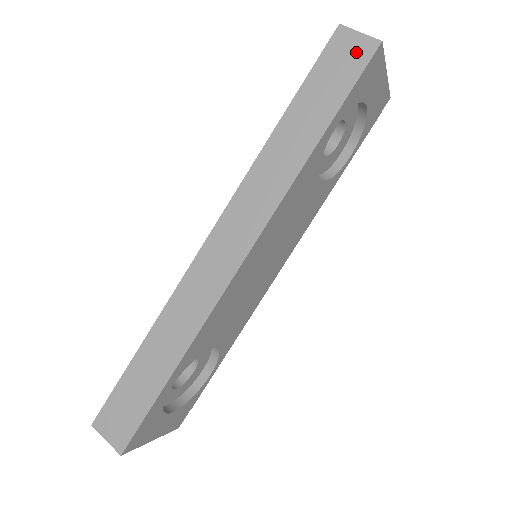
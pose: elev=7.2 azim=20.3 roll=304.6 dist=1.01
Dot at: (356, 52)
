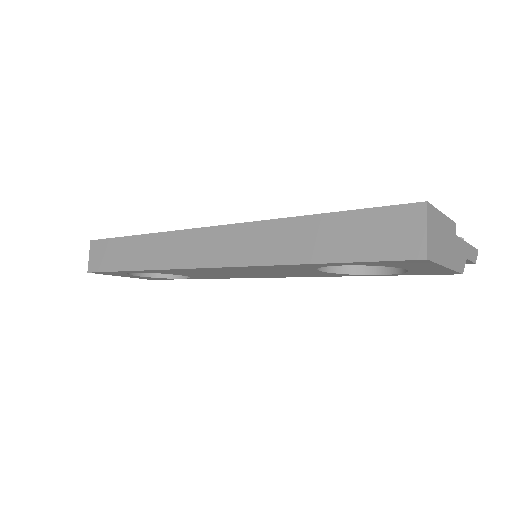
Dot at: (404, 240)
